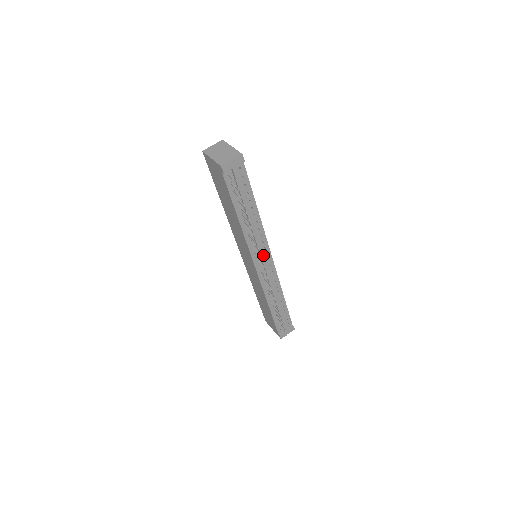
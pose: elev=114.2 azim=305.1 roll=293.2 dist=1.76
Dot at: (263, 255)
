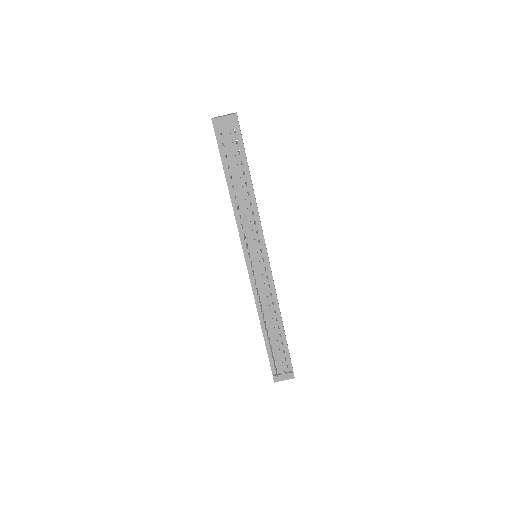
Dot at: (255, 248)
